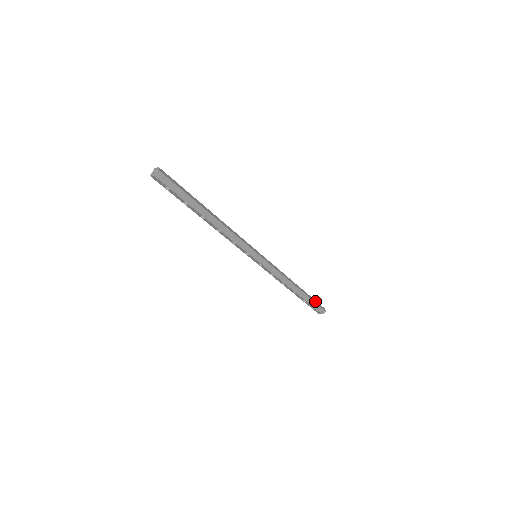
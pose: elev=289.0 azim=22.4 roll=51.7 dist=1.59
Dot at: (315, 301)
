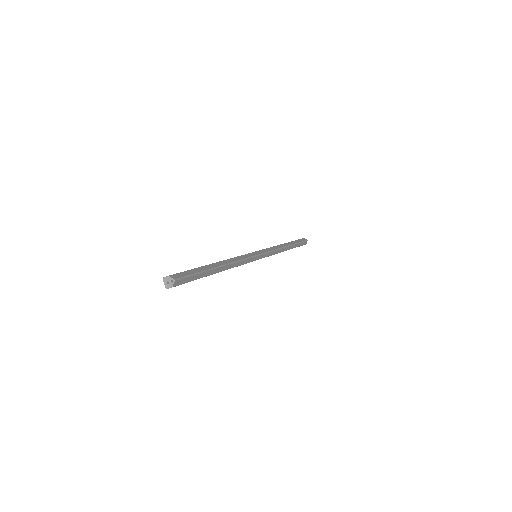
Dot at: (299, 241)
